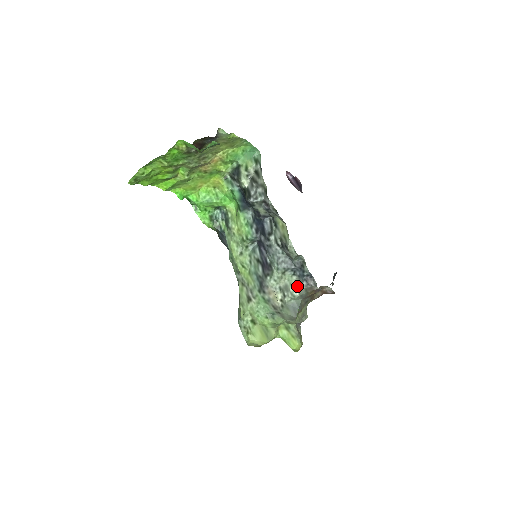
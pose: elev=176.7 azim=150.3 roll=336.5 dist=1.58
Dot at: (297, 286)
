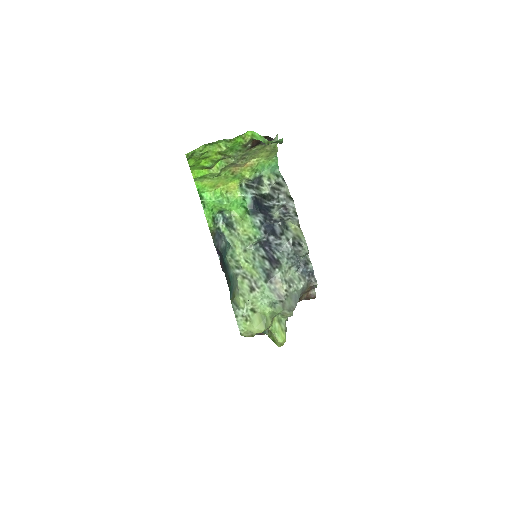
Dot at: (301, 280)
